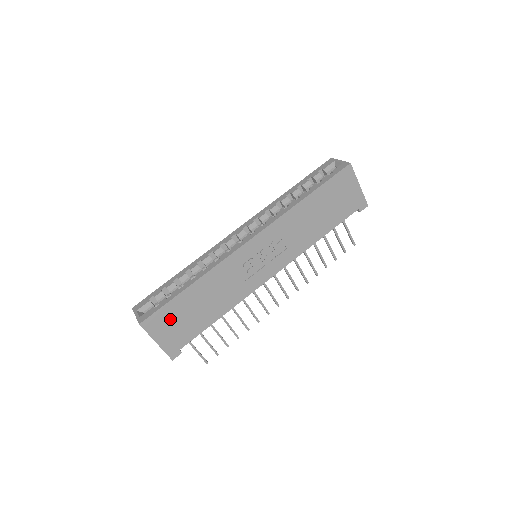
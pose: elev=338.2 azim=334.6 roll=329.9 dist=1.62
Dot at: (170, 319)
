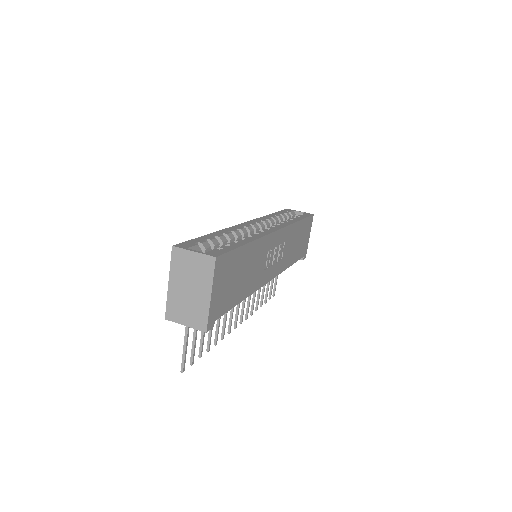
Dot at: (228, 272)
